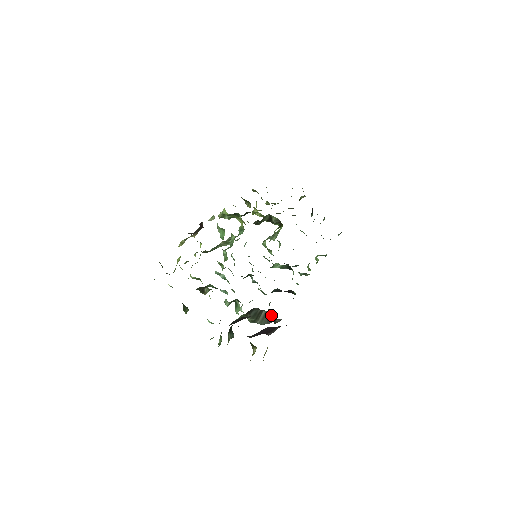
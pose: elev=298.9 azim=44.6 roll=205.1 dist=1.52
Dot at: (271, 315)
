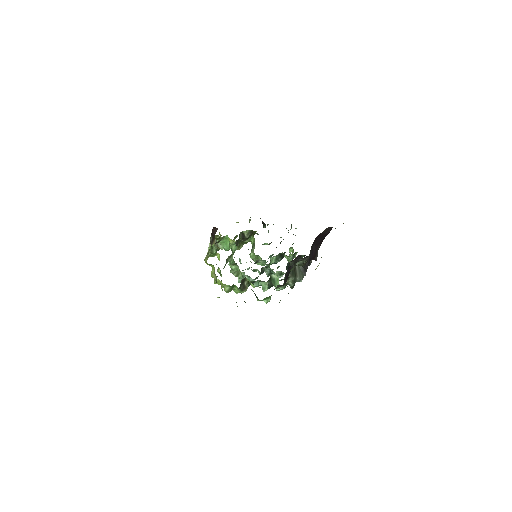
Dot at: occluded
